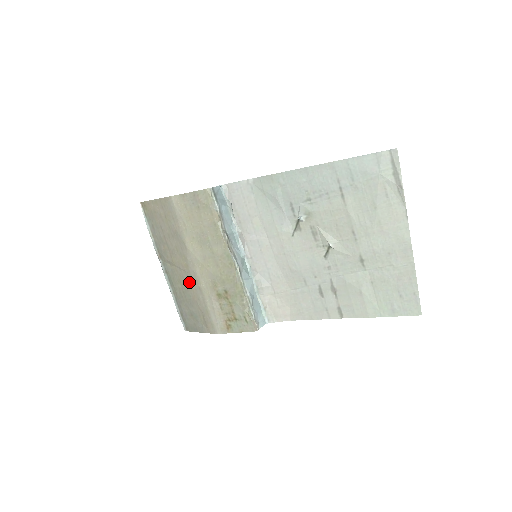
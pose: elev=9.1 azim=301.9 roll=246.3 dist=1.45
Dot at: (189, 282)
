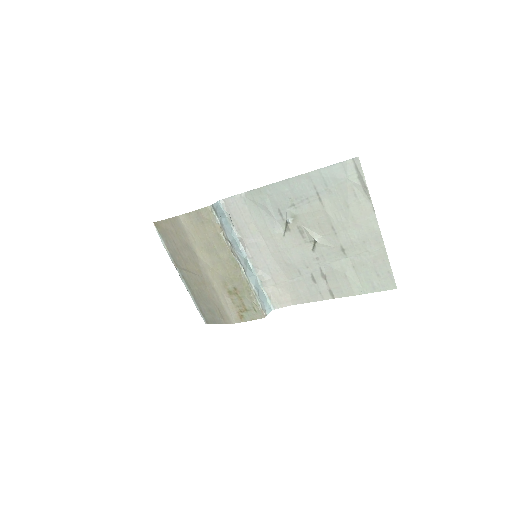
Dot at: (203, 284)
